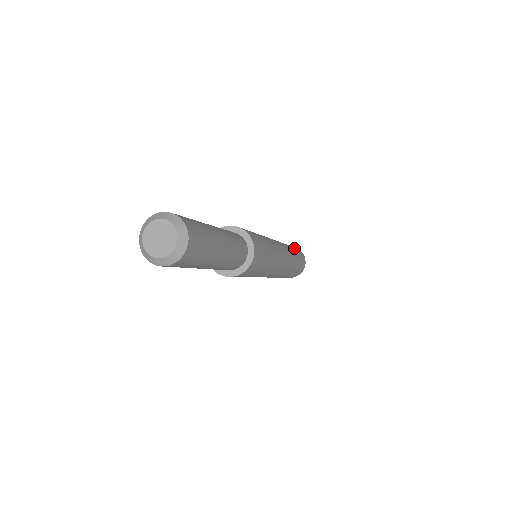
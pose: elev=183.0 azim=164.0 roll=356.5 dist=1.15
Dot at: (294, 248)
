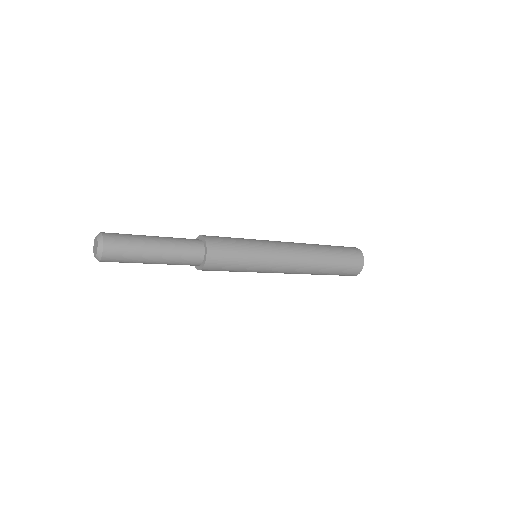
Dot at: (341, 255)
